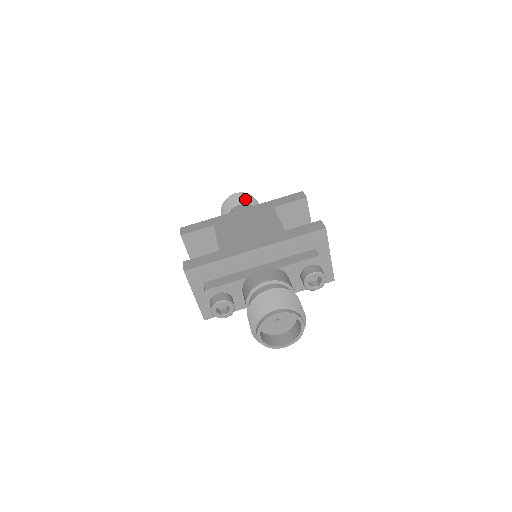
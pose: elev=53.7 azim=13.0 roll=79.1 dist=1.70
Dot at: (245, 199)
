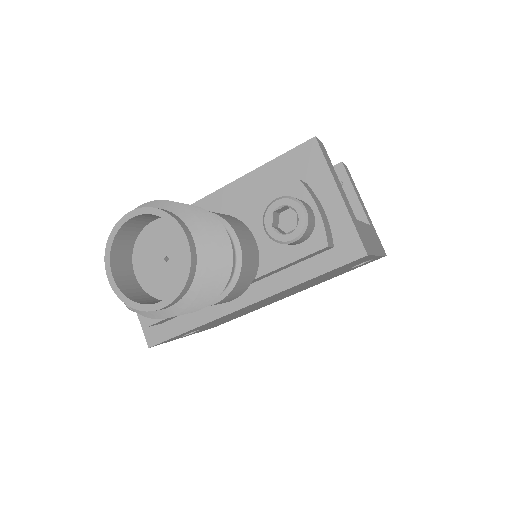
Dot at: occluded
